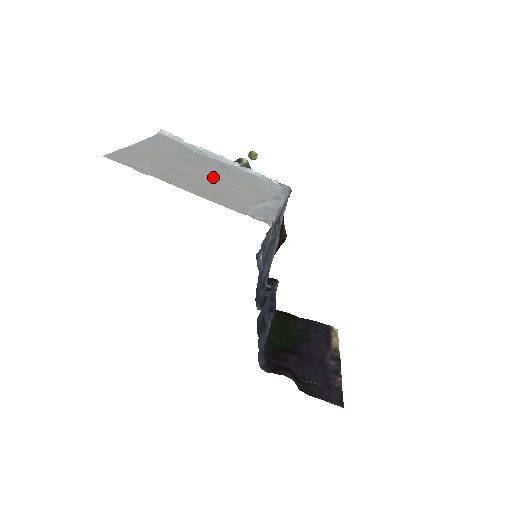
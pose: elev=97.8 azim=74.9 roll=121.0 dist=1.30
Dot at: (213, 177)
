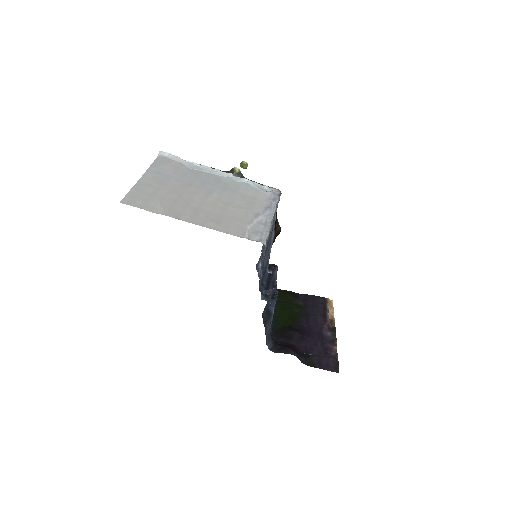
Dot at: (212, 198)
